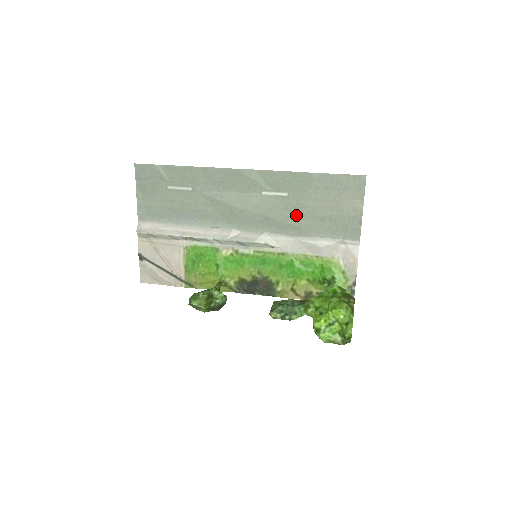
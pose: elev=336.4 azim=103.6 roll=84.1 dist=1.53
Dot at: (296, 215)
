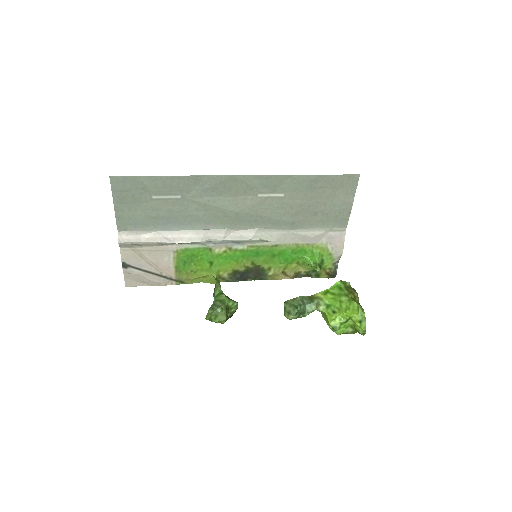
Dot at: (291, 212)
